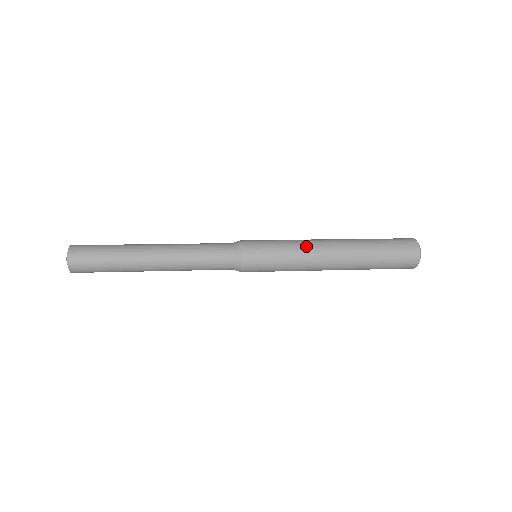
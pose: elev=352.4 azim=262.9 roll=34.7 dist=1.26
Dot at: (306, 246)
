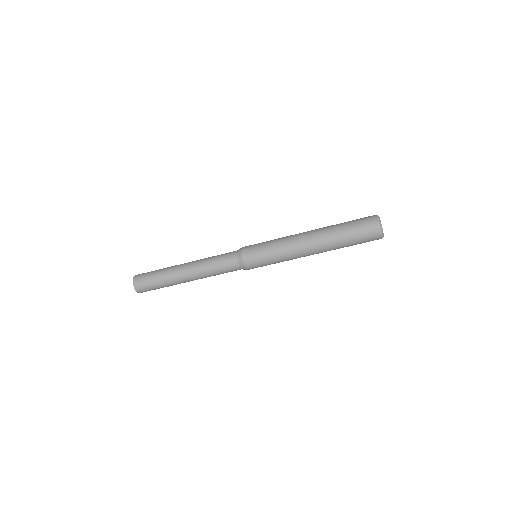
Dot at: occluded
